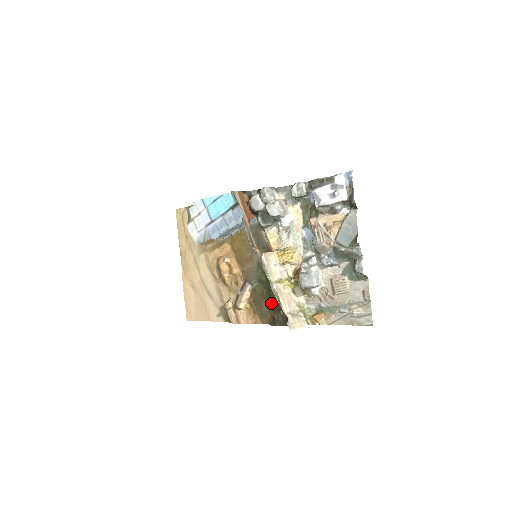
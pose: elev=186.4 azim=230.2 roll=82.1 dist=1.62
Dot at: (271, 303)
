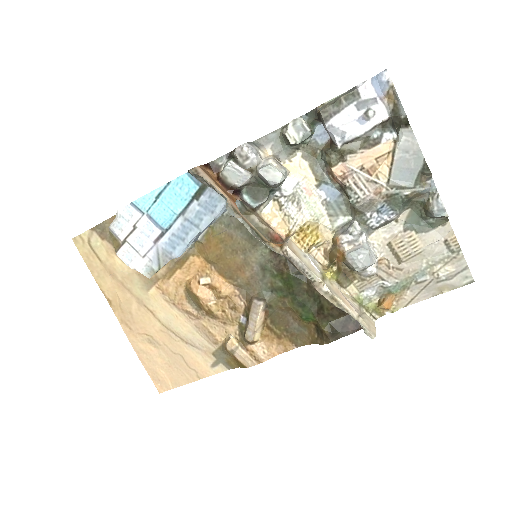
Dot at: (307, 313)
